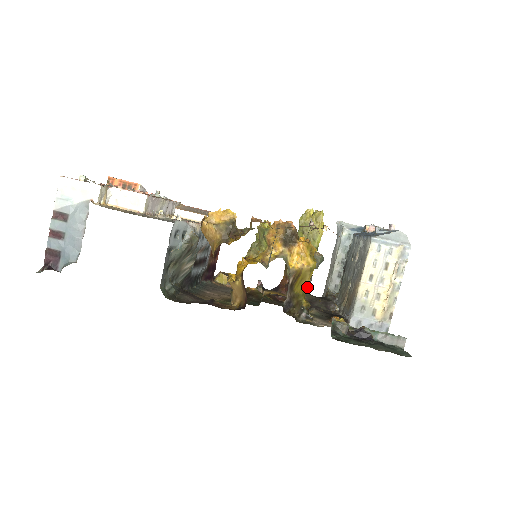
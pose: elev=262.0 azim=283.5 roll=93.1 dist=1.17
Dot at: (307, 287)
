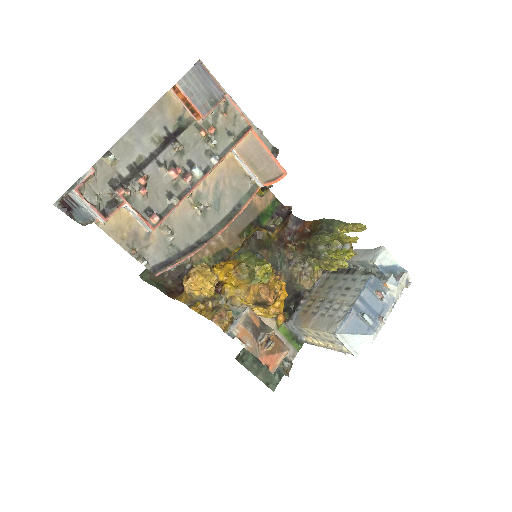
Dot at: (309, 255)
